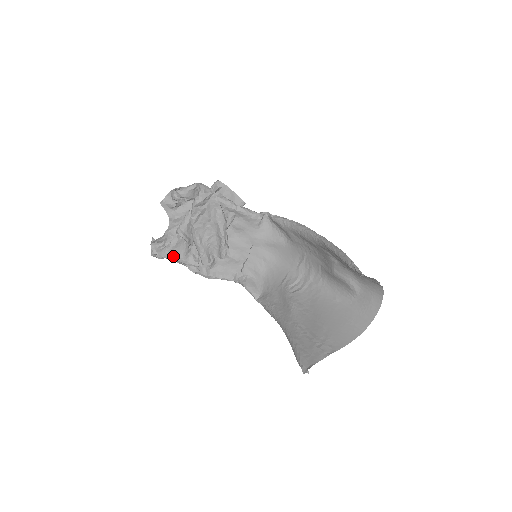
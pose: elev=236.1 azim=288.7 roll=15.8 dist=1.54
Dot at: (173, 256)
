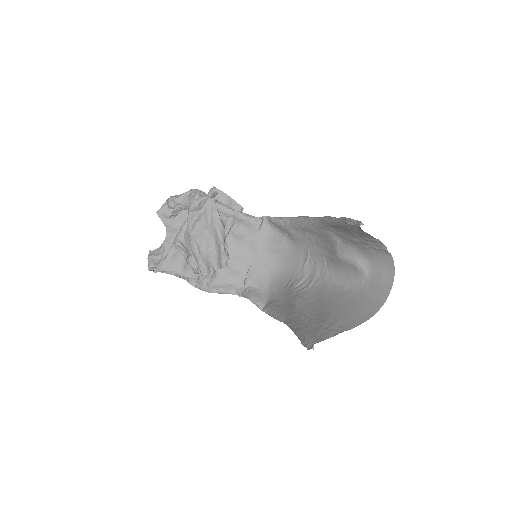
Dot at: (171, 268)
